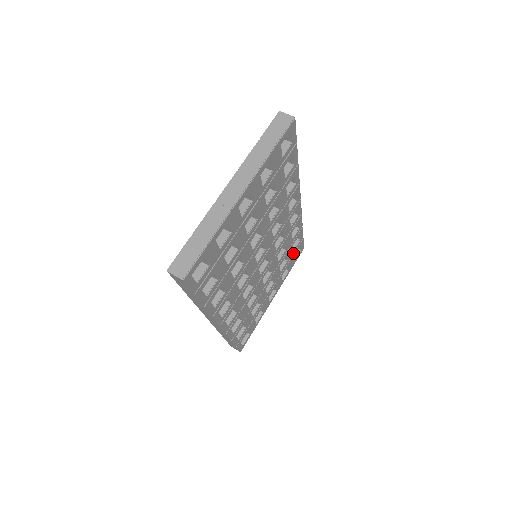
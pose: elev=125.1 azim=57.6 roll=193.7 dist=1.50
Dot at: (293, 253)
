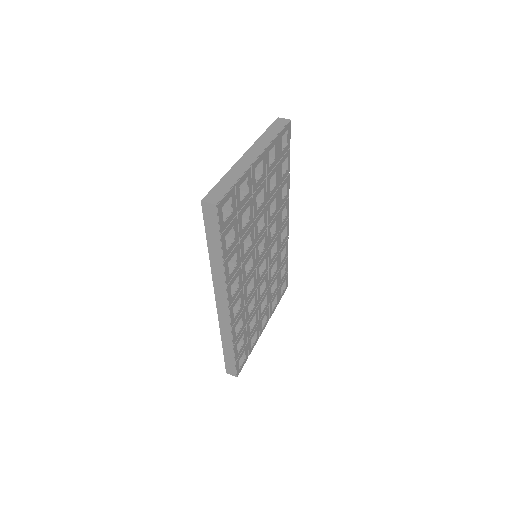
Dot at: (280, 283)
